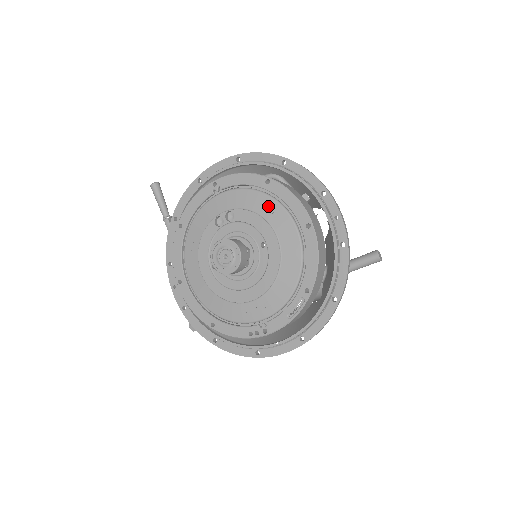
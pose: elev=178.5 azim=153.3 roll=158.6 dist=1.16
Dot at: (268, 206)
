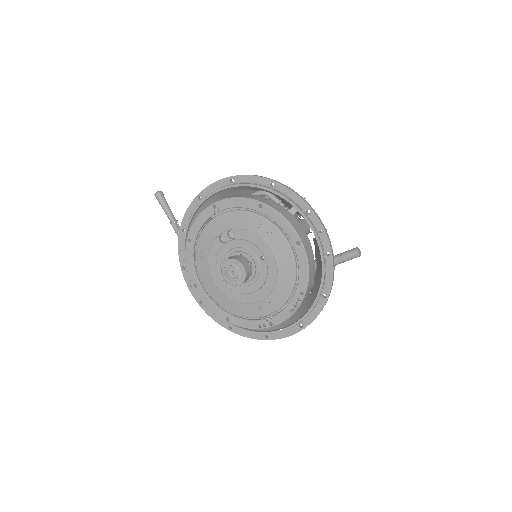
Dot at: (263, 226)
